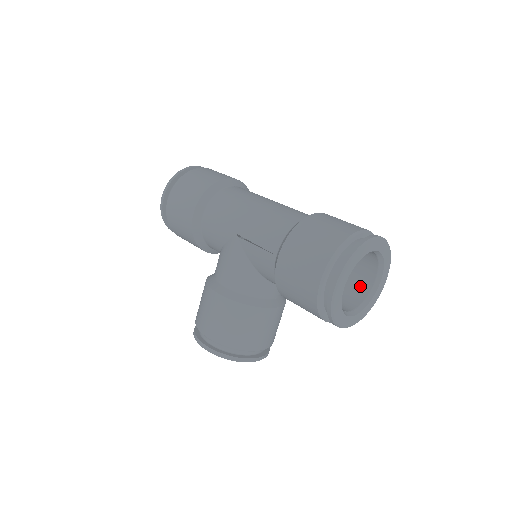
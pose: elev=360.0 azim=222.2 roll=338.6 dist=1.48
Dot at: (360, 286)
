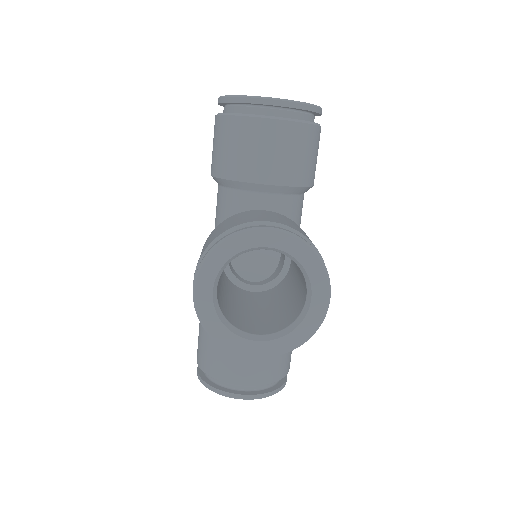
Dot at: occluded
